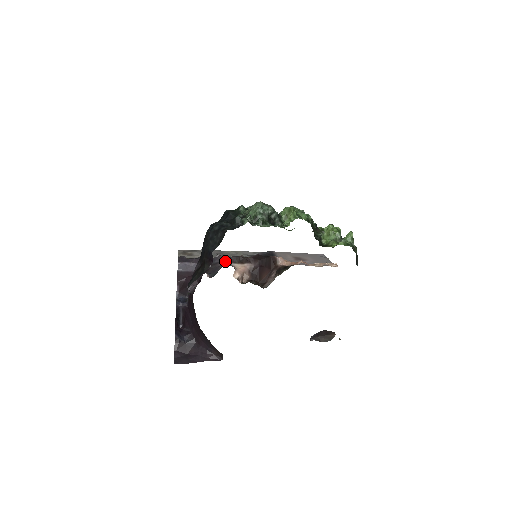
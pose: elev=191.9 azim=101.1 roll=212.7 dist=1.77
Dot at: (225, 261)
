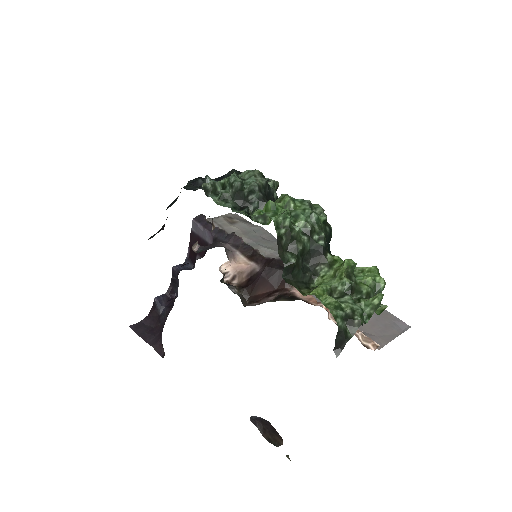
Dot at: (235, 245)
